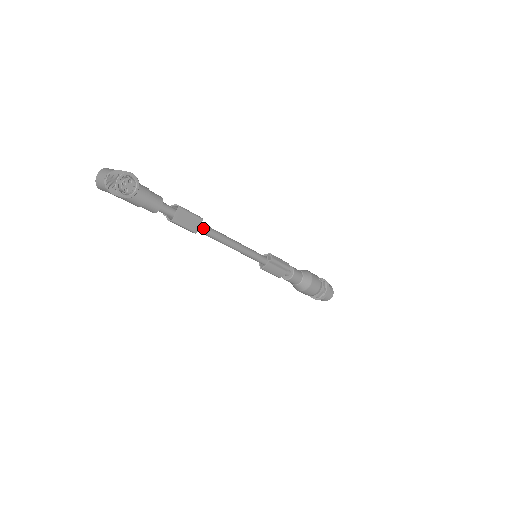
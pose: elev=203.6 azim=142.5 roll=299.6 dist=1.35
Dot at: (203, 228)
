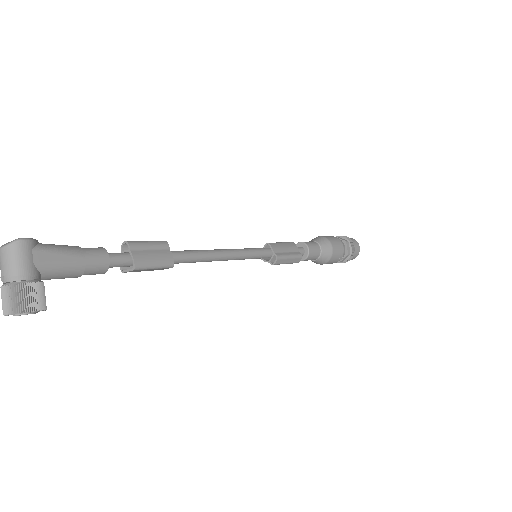
Dot at: (175, 263)
